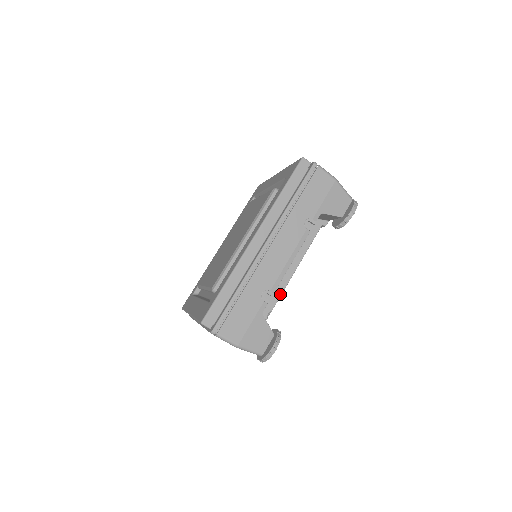
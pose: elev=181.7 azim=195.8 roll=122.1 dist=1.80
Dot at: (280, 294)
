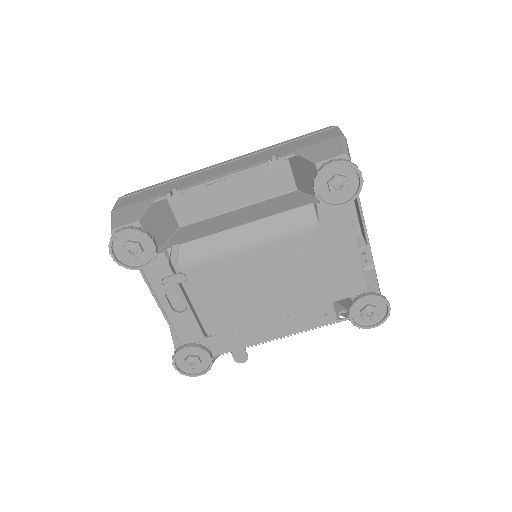
Dot at: (204, 236)
